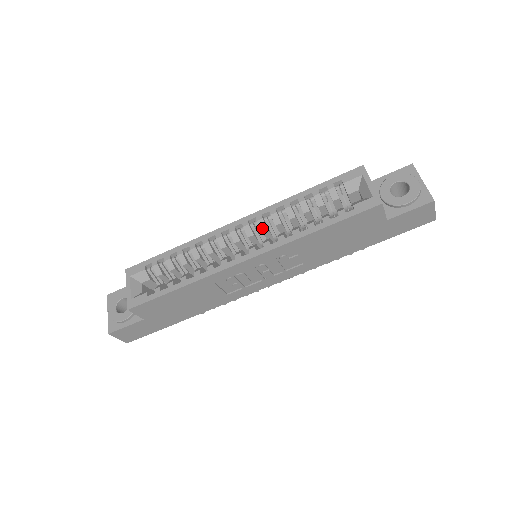
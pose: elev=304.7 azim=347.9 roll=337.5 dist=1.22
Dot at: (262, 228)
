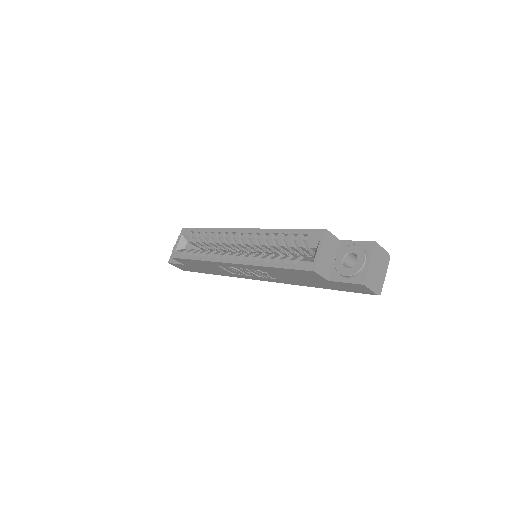
Dot at: (253, 242)
